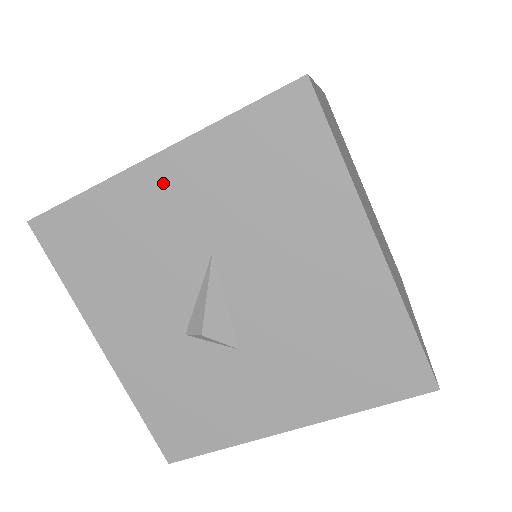
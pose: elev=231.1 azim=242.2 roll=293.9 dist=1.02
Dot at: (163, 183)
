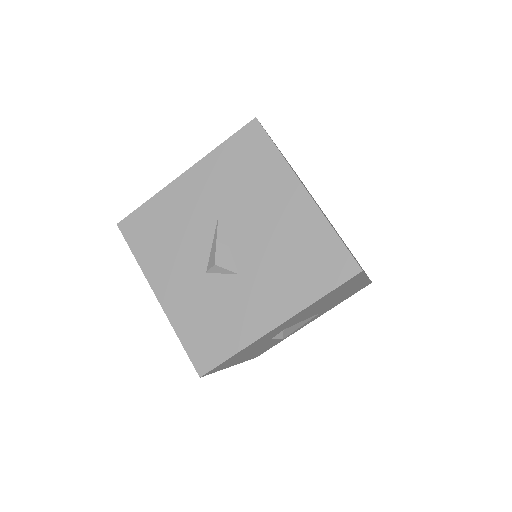
Dot at: (190, 185)
